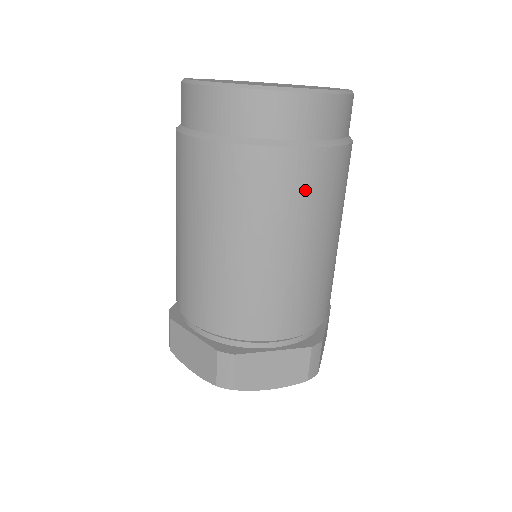
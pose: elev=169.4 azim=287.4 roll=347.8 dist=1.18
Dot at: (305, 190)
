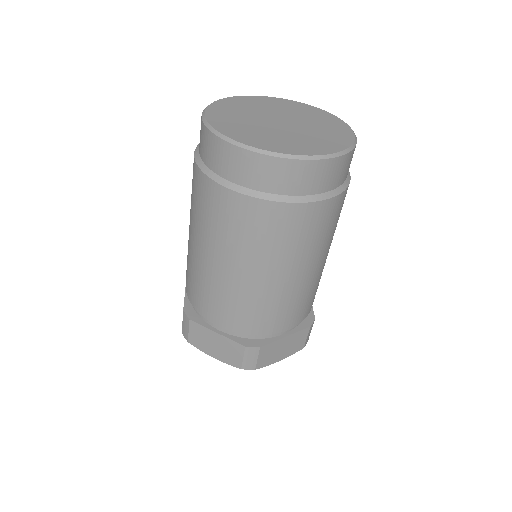
Dot at: (245, 228)
